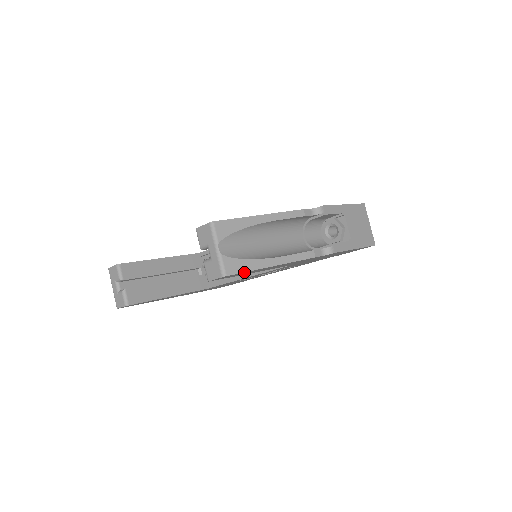
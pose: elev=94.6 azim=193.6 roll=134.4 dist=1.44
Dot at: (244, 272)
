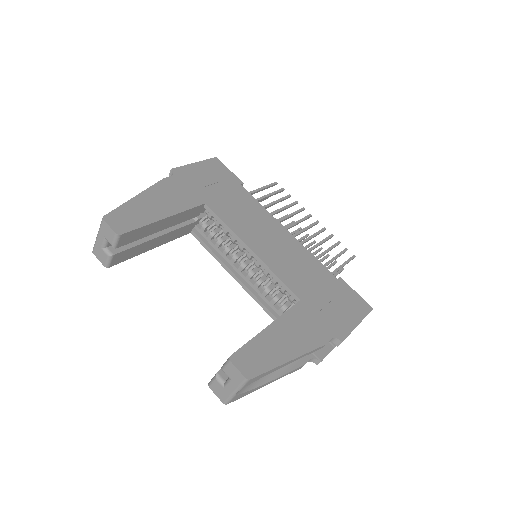
Dot at: (242, 396)
